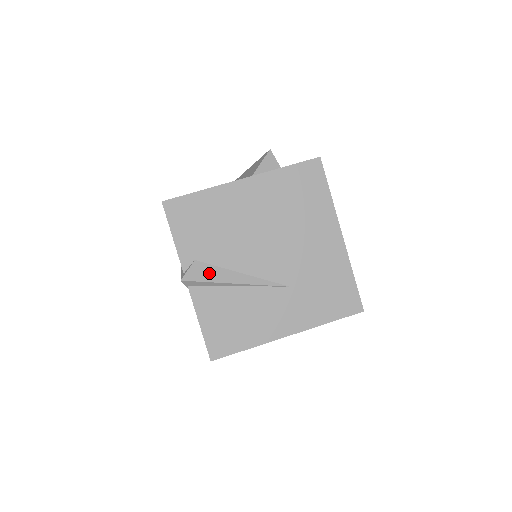
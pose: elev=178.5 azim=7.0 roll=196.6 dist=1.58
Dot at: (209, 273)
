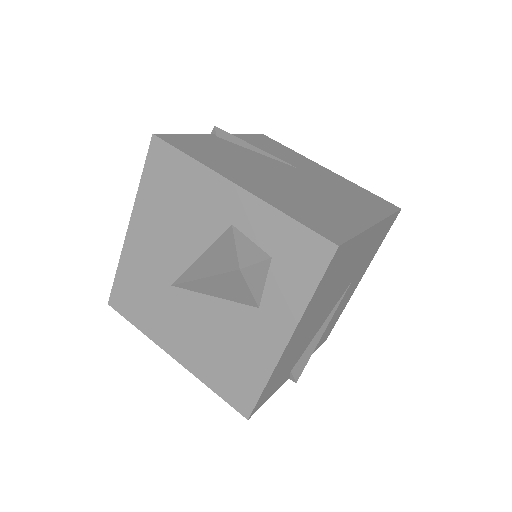
Dot at: (305, 358)
